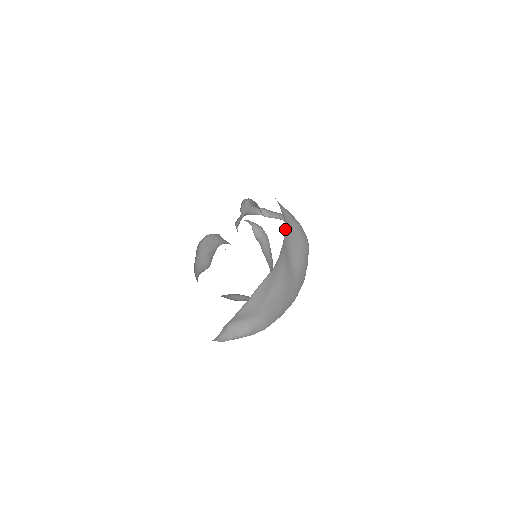
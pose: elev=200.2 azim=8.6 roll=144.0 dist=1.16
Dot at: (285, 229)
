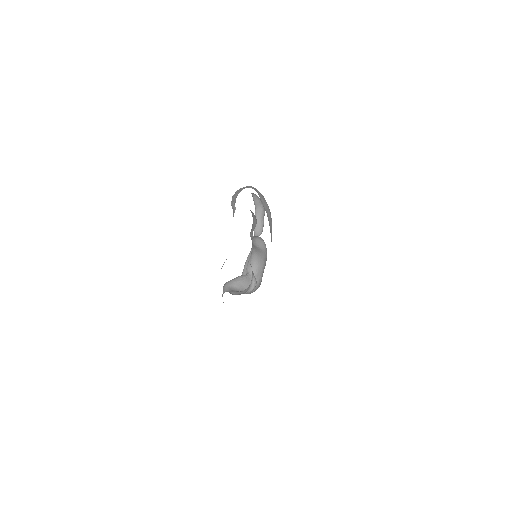
Dot at: occluded
